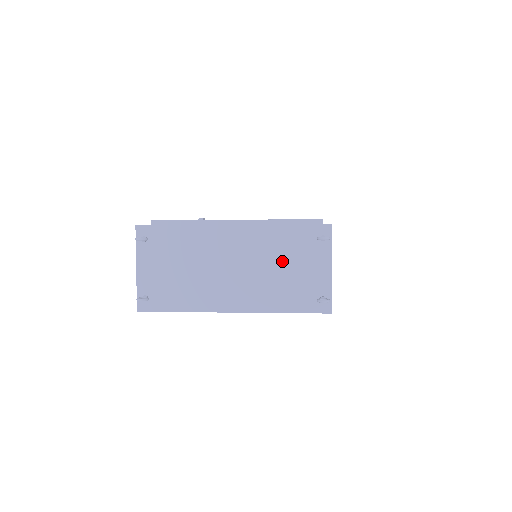
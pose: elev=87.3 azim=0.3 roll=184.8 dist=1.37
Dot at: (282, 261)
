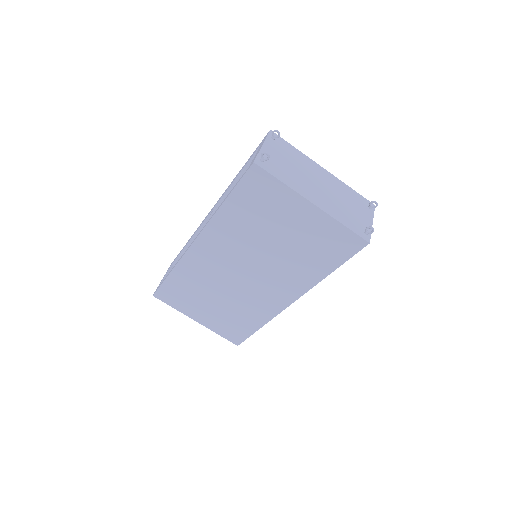
Dot at: (347, 202)
